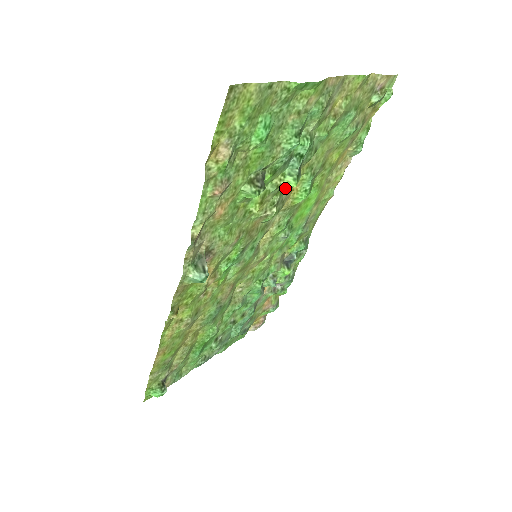
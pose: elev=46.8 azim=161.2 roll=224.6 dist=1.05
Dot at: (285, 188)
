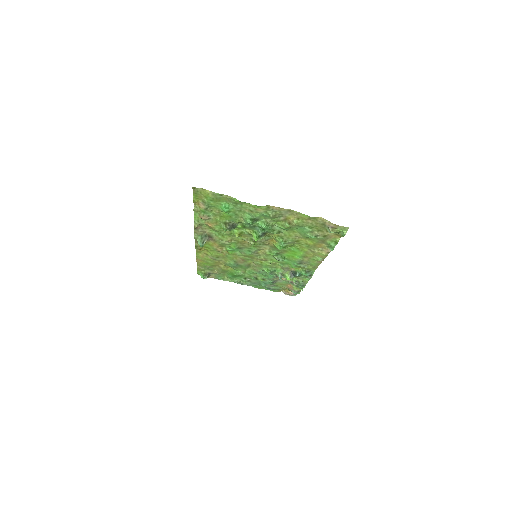
Dot at: occluded
